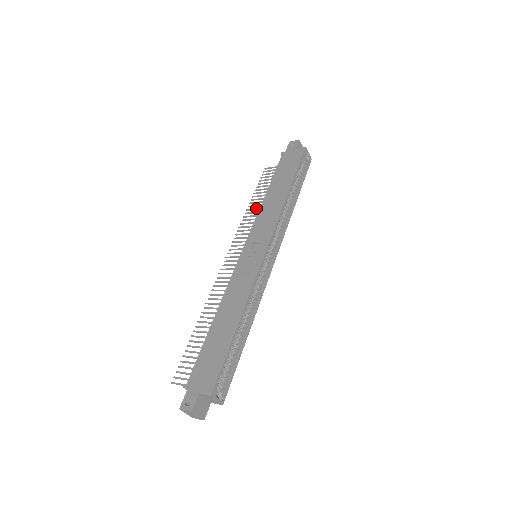
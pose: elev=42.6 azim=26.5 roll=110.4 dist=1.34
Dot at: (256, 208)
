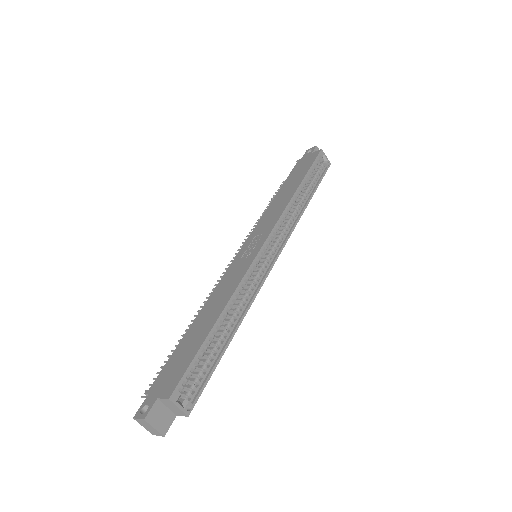
Dot at: occluded
